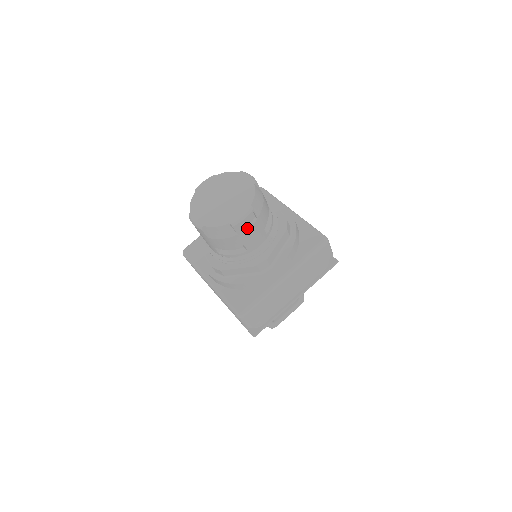
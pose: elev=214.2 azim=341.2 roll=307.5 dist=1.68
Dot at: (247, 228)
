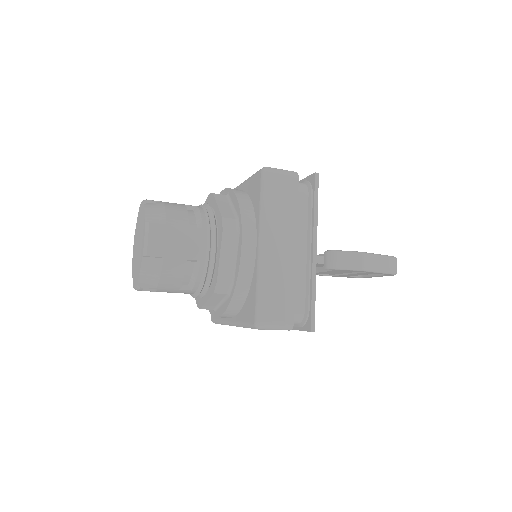
Dot at: (153, 291)
